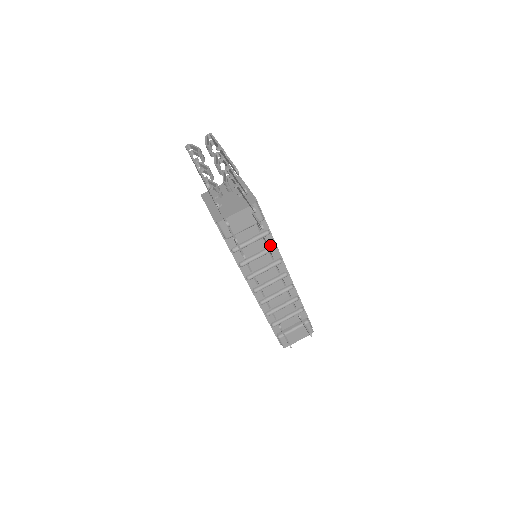
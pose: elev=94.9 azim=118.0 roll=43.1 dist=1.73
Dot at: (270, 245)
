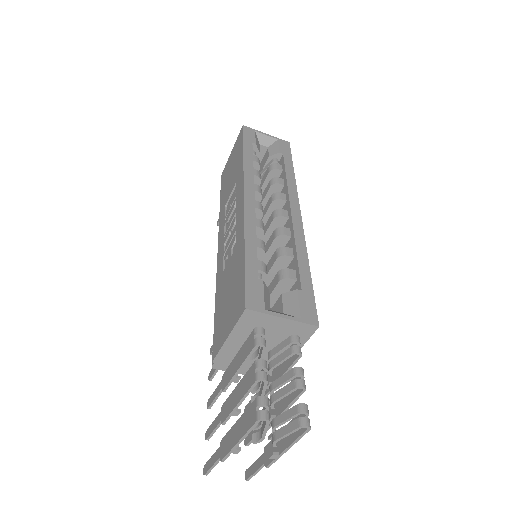
Dot at: occluded
